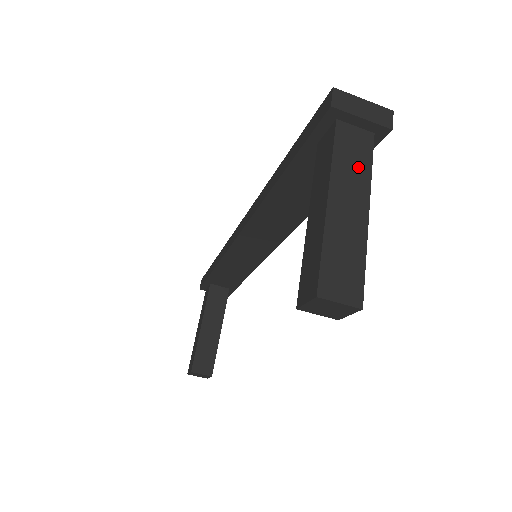
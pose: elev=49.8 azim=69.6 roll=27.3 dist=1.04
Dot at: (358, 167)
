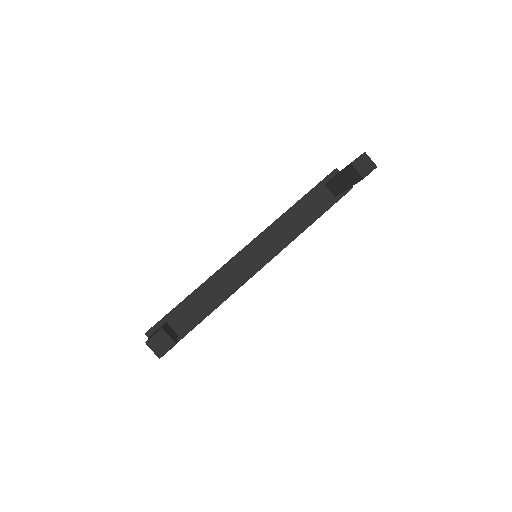
Dot at: occluded
